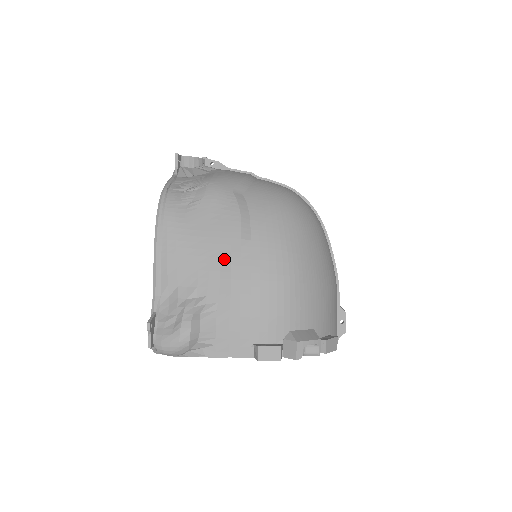
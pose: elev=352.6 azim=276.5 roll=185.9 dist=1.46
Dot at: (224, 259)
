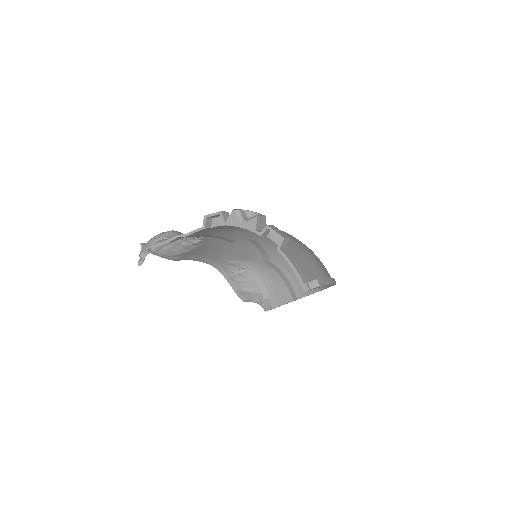
Dot at: occluded
